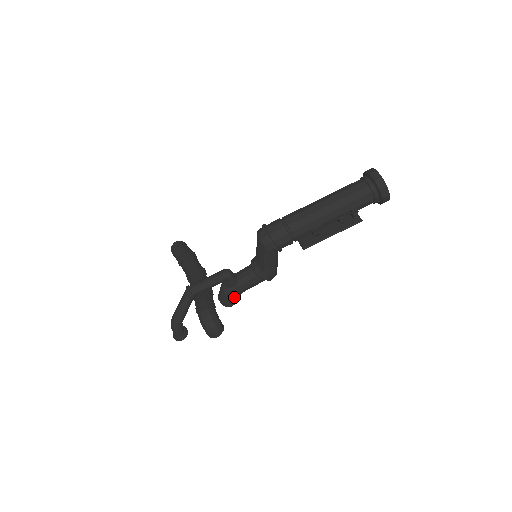
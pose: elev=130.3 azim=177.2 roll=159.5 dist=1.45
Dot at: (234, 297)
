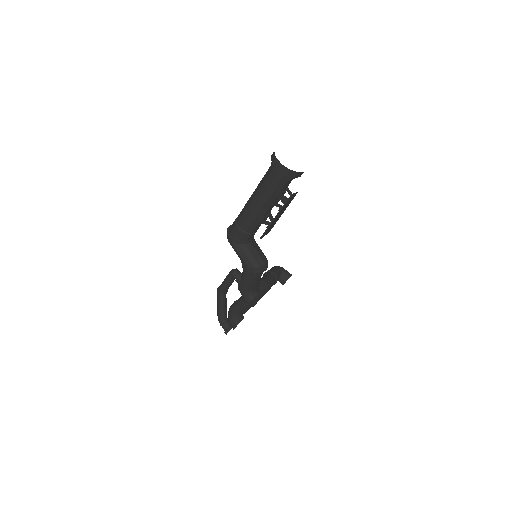
Dot at: (245, 293)
